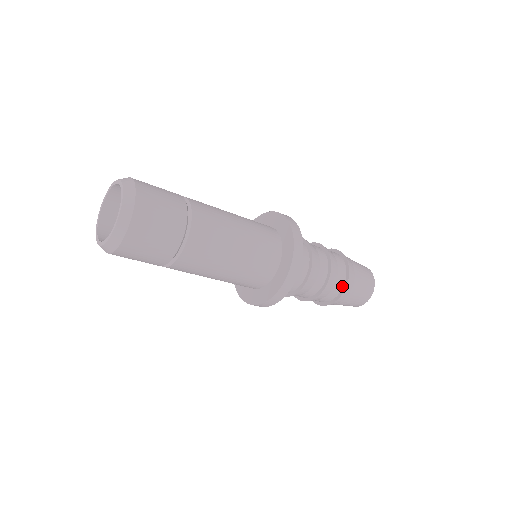
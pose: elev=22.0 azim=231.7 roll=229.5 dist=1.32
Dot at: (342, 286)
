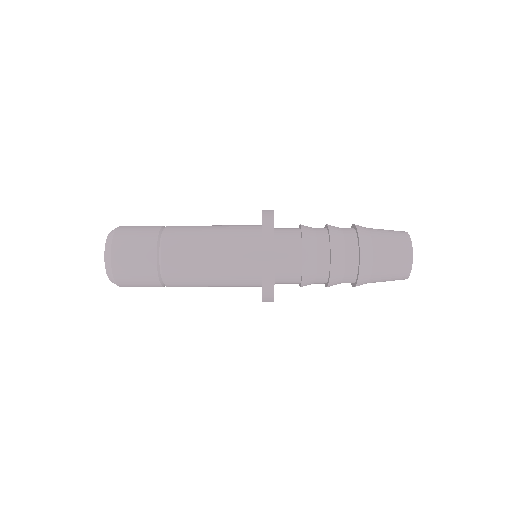
Dot at: (357, 266)
